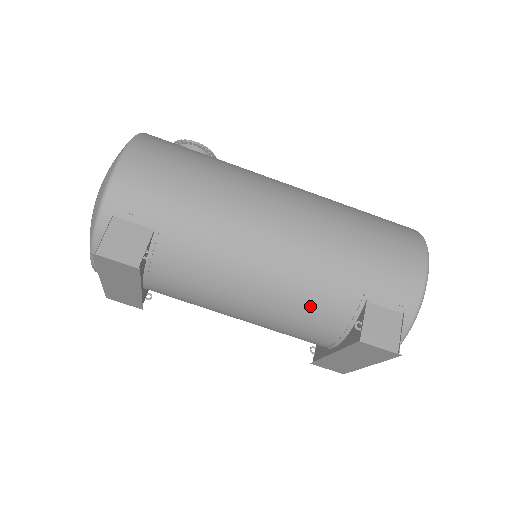
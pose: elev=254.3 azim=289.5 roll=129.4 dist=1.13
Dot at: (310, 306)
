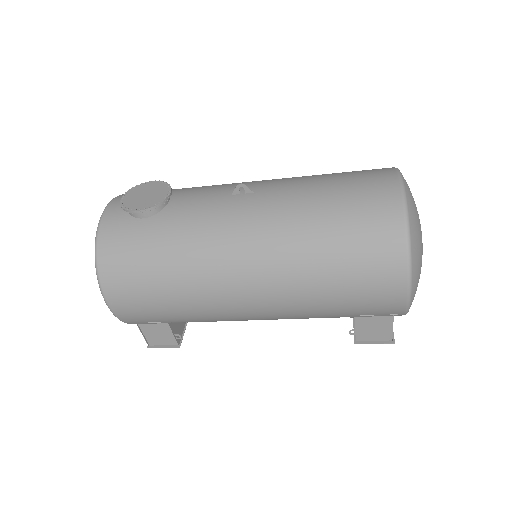
Dot at: occluded
